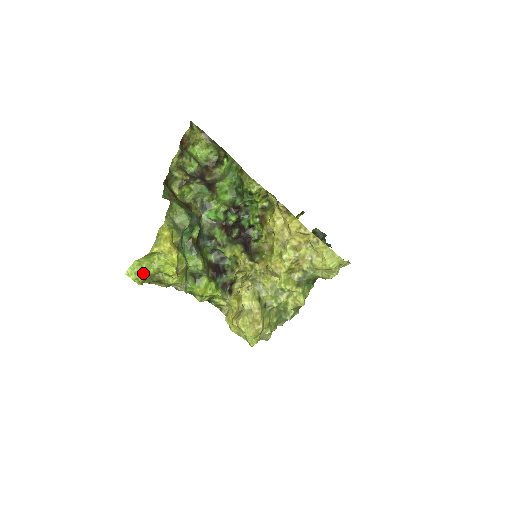
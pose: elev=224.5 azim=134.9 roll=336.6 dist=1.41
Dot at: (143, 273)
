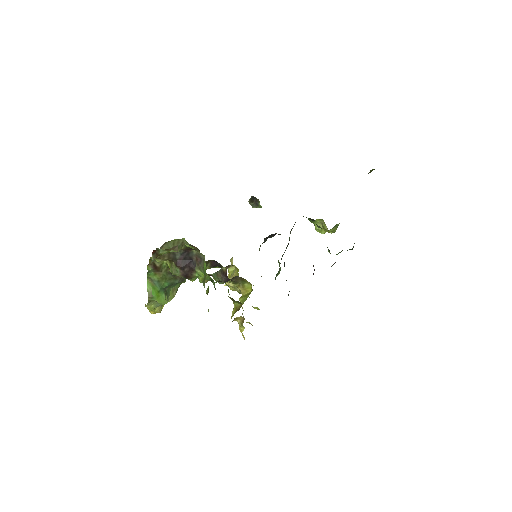
Dot at: occluded
